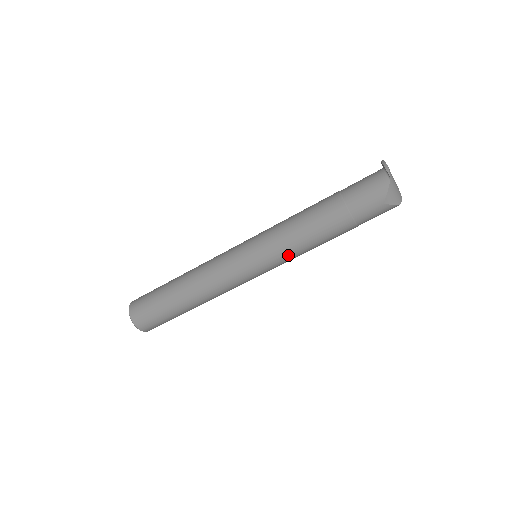
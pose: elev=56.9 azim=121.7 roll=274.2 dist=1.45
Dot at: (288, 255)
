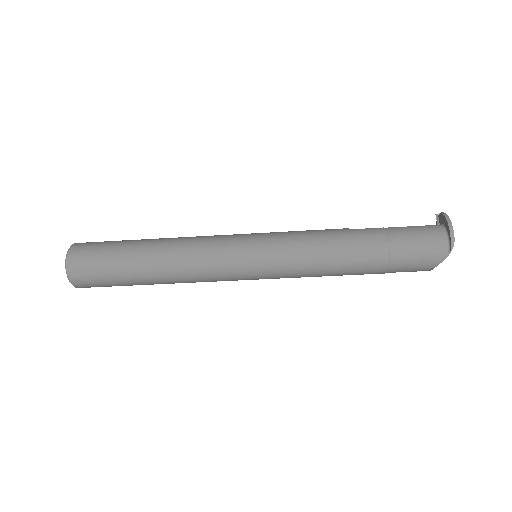
Dot at: (298, 277)
